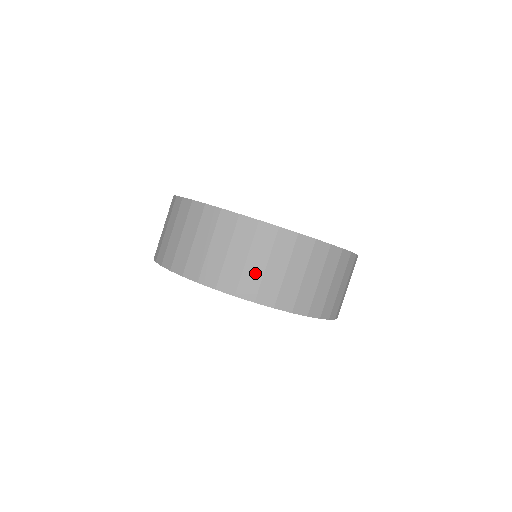
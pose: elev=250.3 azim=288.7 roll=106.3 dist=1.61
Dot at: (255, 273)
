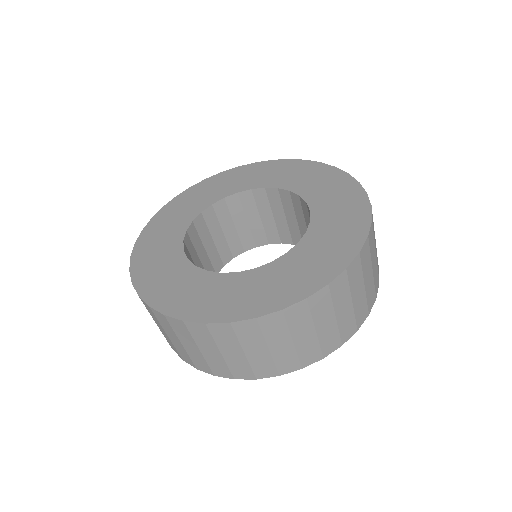
Dot at: (238, 361)
